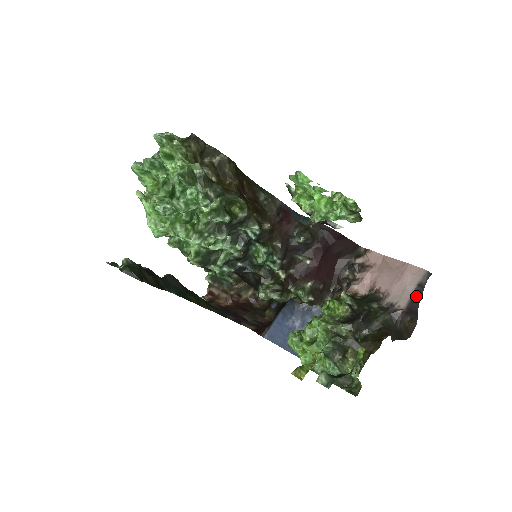
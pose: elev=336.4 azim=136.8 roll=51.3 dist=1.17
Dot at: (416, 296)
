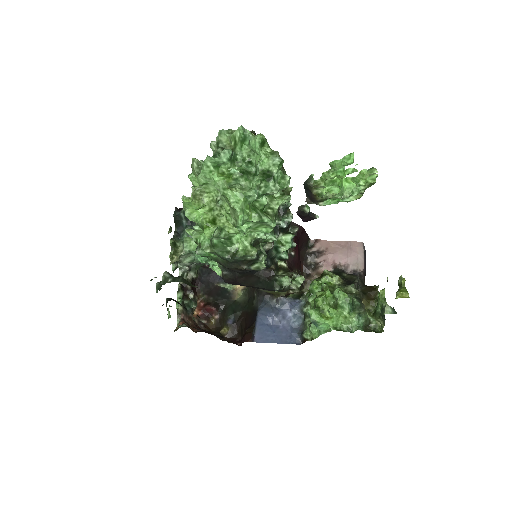
Dot at: (365, 261)
